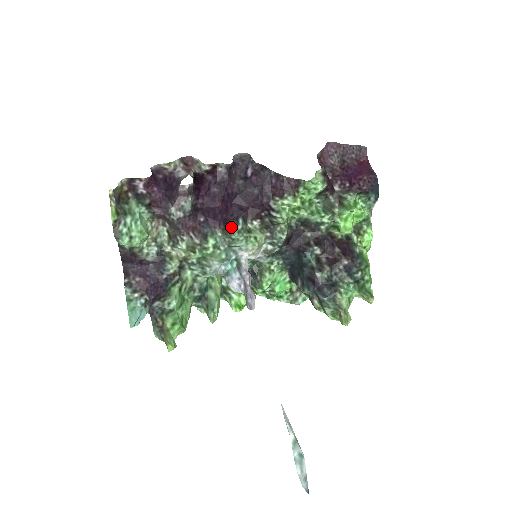
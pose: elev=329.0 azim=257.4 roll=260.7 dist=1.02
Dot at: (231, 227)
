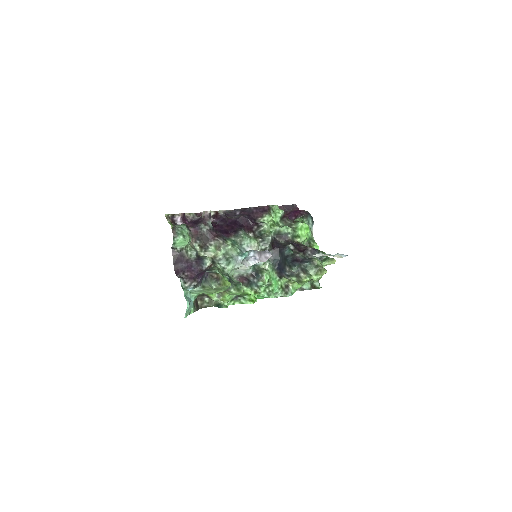
Dot at: (239, 231)
